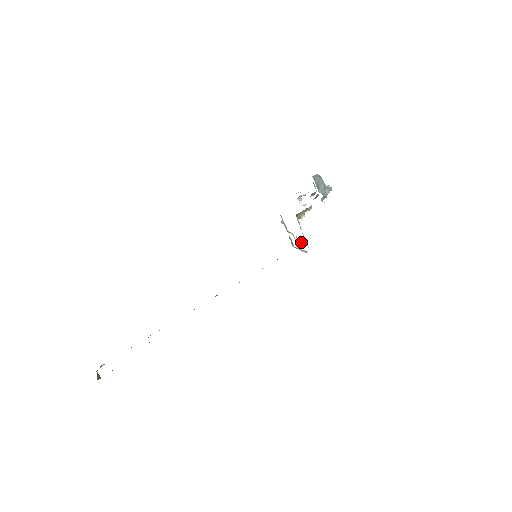
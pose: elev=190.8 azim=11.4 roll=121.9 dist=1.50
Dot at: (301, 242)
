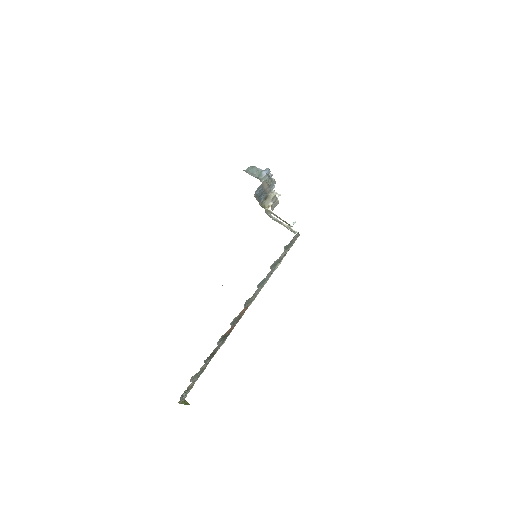
Dot at: occluded
